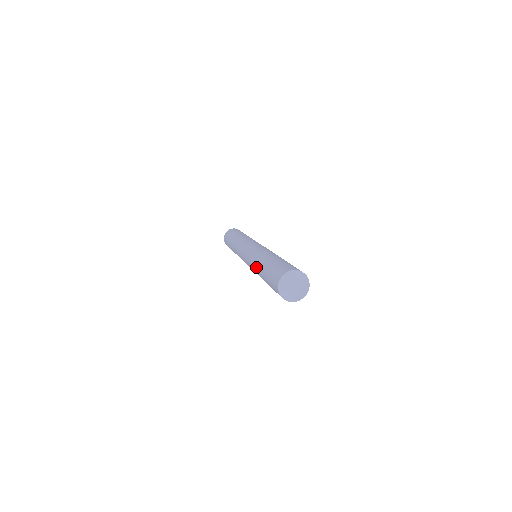
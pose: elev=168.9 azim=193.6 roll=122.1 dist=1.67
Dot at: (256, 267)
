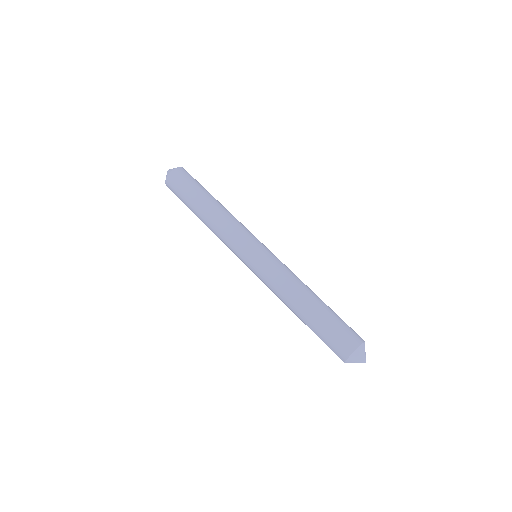
Dot at: (289, 300)
